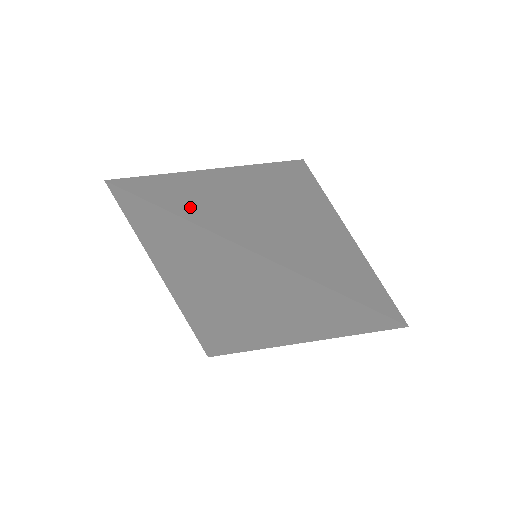
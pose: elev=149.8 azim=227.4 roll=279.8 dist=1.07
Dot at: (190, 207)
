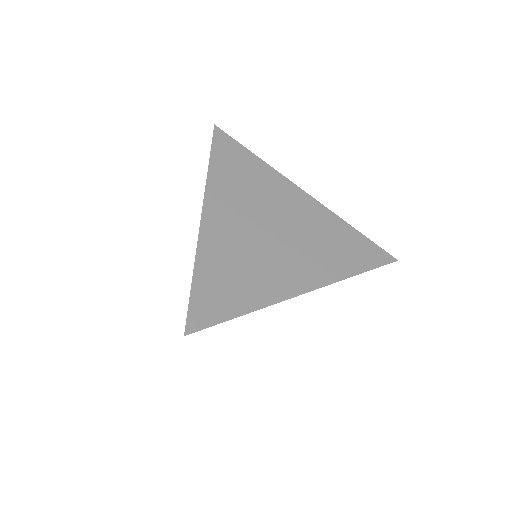
Dot at: (242, 295)
